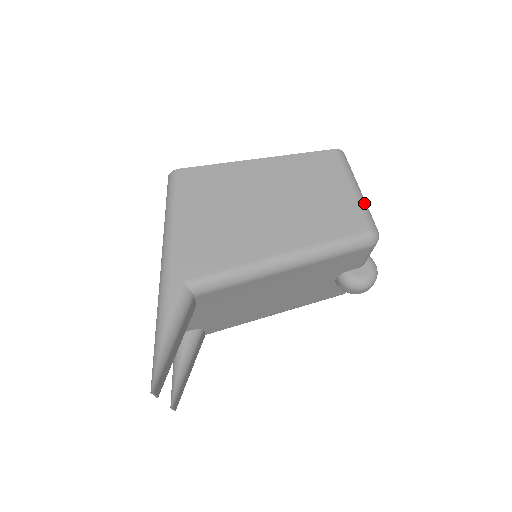
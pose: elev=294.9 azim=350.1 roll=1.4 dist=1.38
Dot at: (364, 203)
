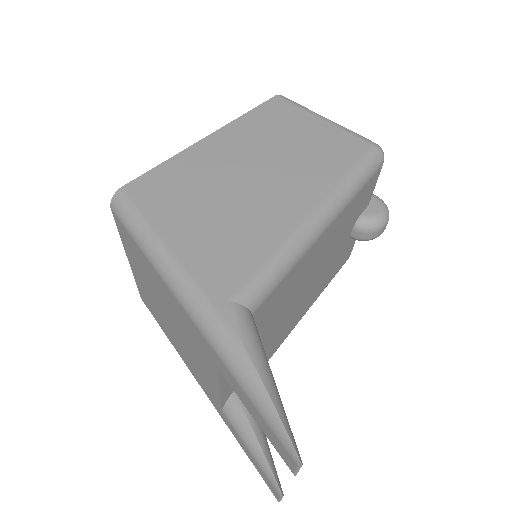
Dot at: occluded
